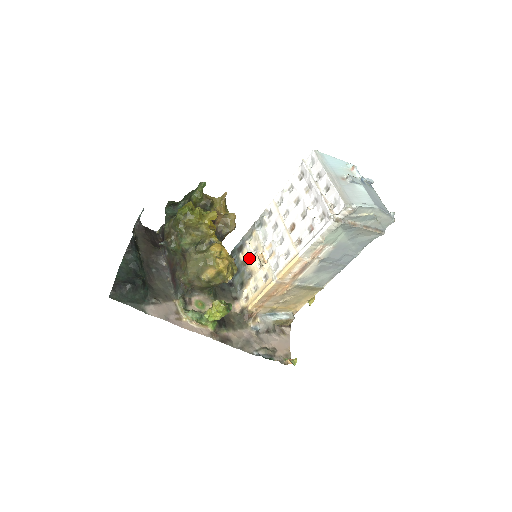
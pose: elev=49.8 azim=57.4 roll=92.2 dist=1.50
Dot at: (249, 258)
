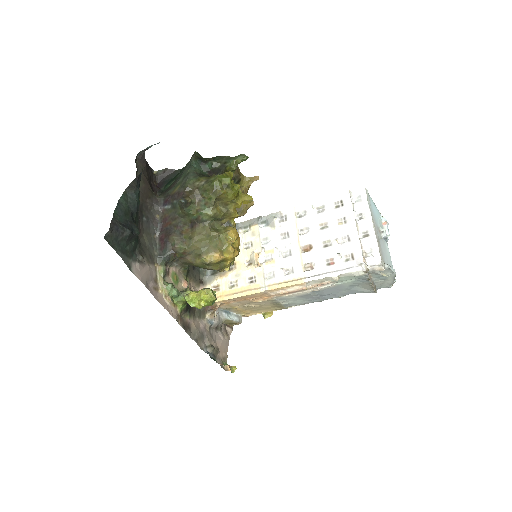
Dot at: occluded
